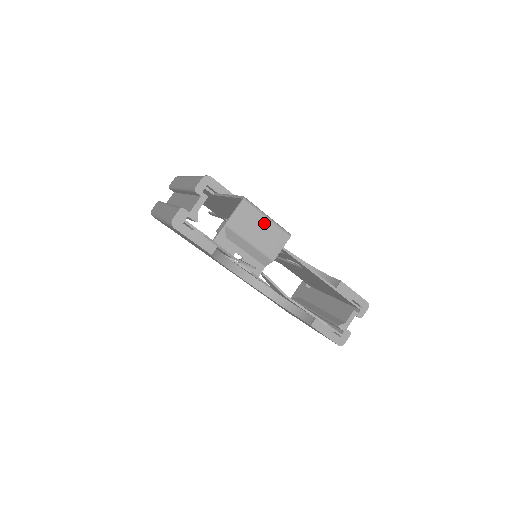
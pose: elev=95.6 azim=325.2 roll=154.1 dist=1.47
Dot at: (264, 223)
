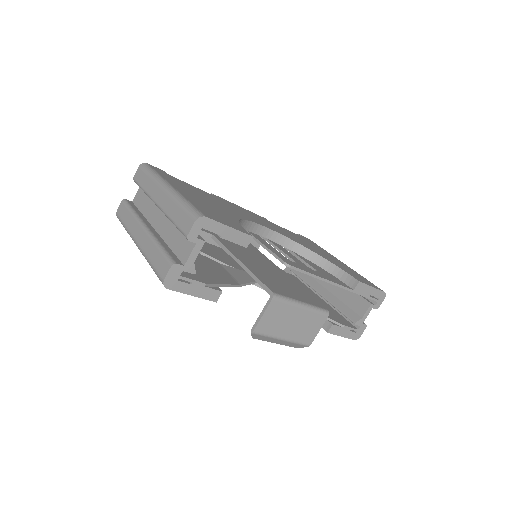
Dot at: (298, 313)
